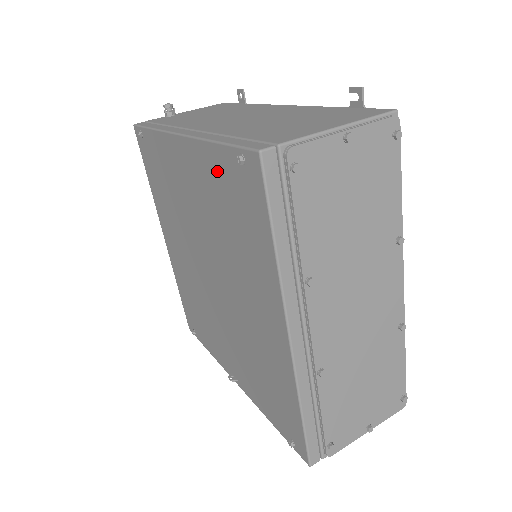
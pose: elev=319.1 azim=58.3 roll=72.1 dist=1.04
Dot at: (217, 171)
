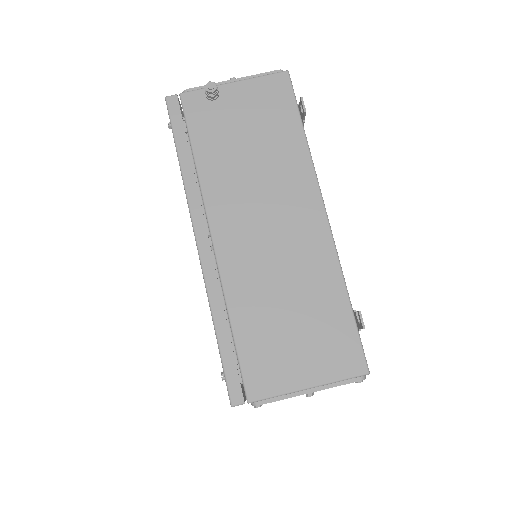
Dot at: occluded
